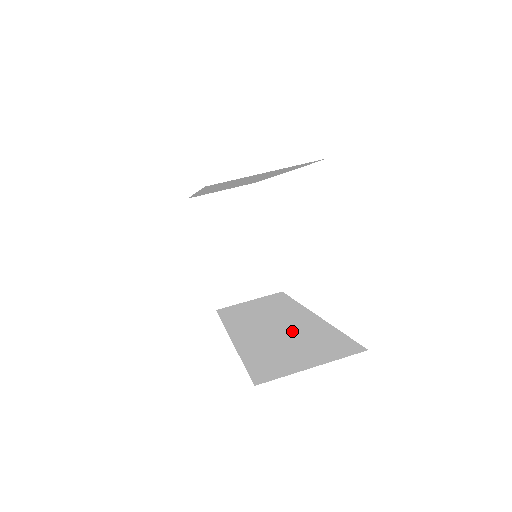
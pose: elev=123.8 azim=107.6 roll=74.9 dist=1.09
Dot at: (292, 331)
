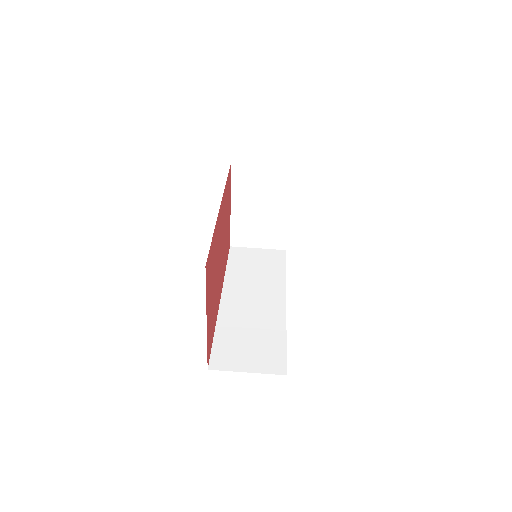
Dot at: (260, 318)
